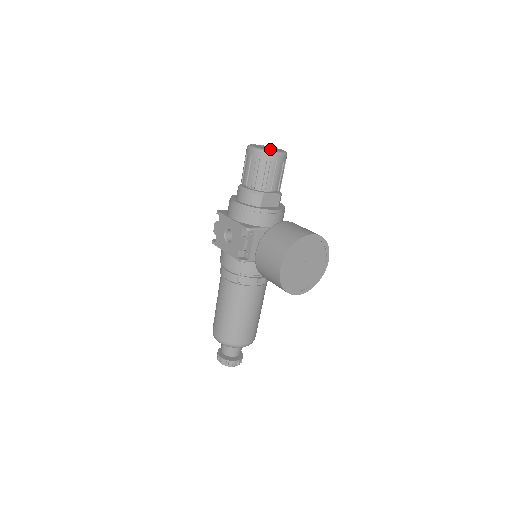
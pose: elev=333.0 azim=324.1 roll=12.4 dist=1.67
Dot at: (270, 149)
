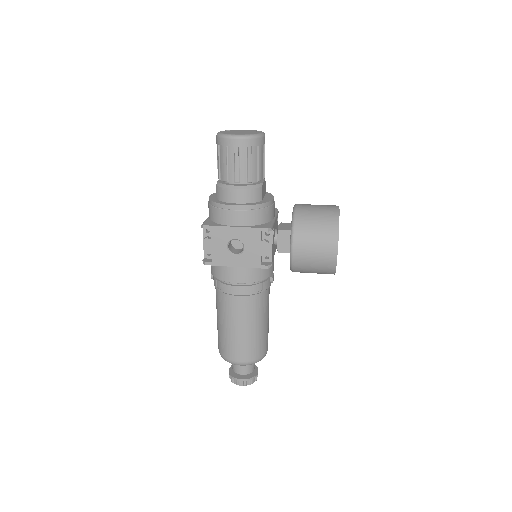
Dot at: (251, 132)
